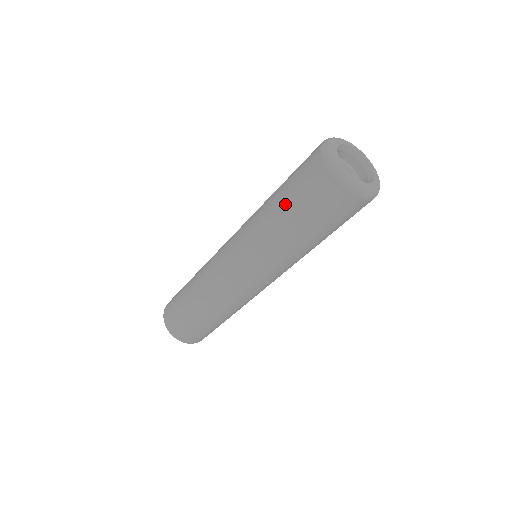
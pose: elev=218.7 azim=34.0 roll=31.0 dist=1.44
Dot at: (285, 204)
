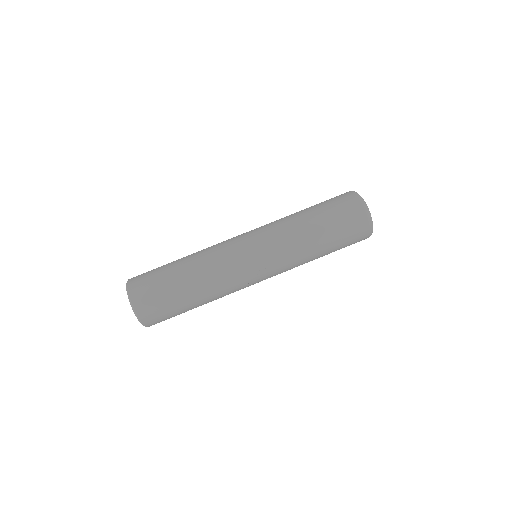
Dot at: (319, 214)
